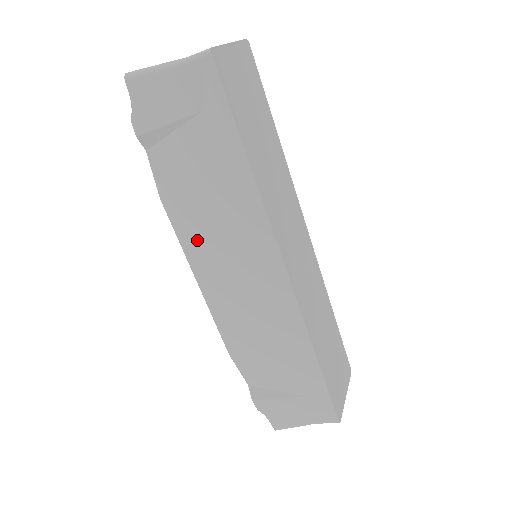
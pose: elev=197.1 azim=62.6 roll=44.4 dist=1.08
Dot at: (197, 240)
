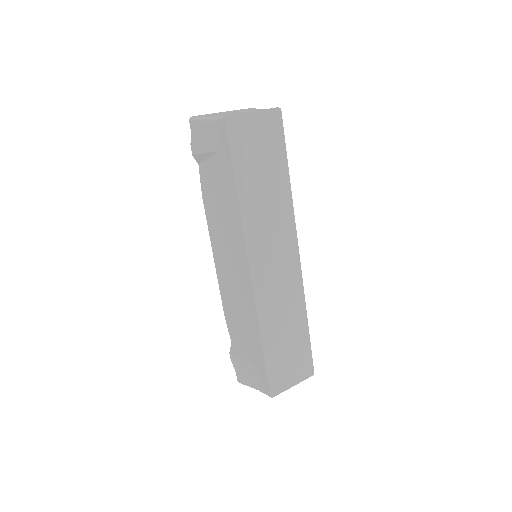
Dot at: (215, 230)
